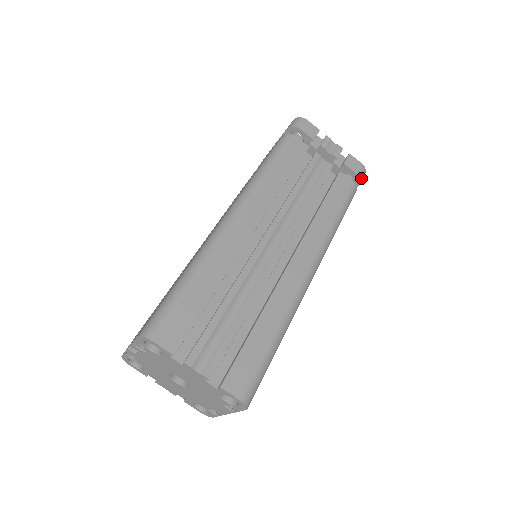
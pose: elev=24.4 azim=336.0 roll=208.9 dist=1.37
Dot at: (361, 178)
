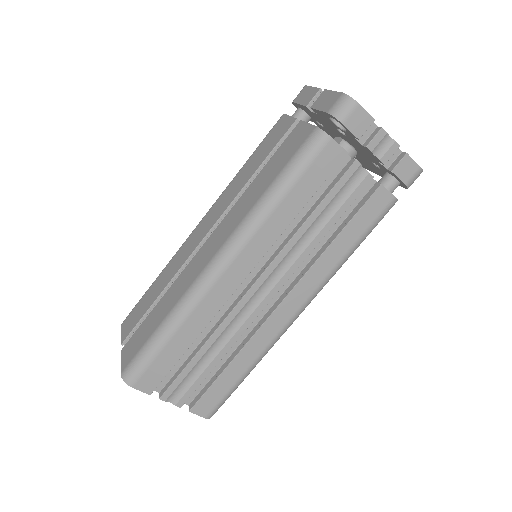
Dot at: (410, 185)
